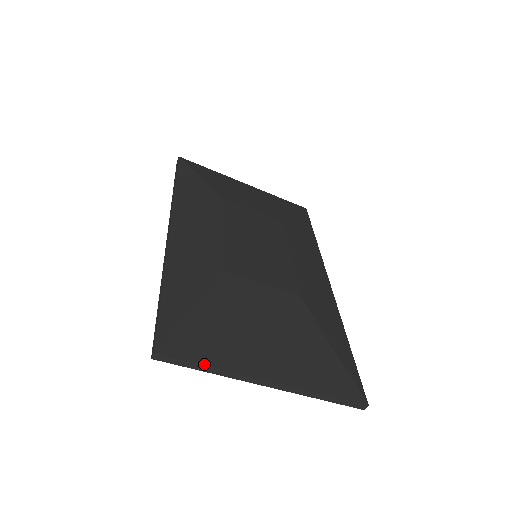
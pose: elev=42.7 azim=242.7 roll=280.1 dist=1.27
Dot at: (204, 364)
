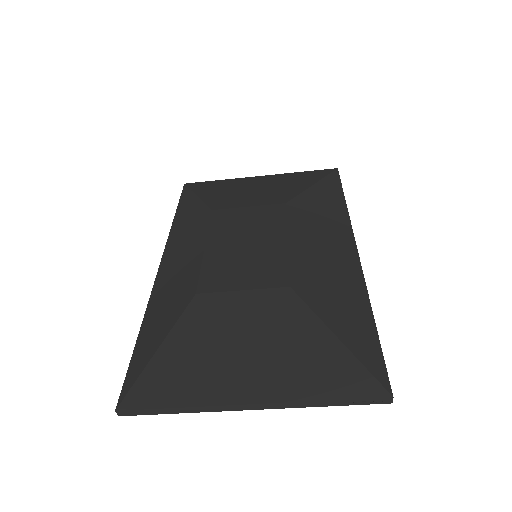
Dot at: (168, 407)
